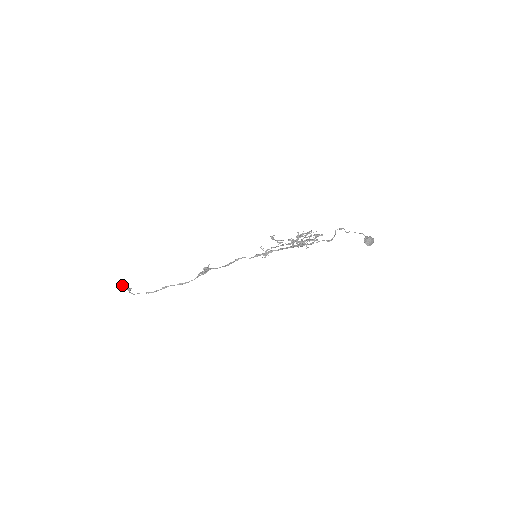
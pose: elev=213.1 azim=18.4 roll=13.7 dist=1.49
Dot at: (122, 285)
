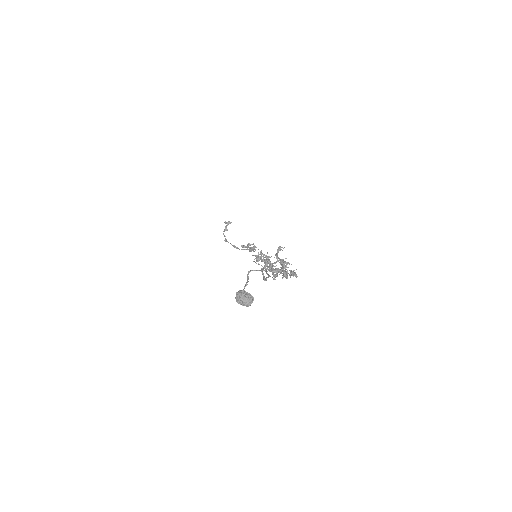
Dot at: (226, 223)
